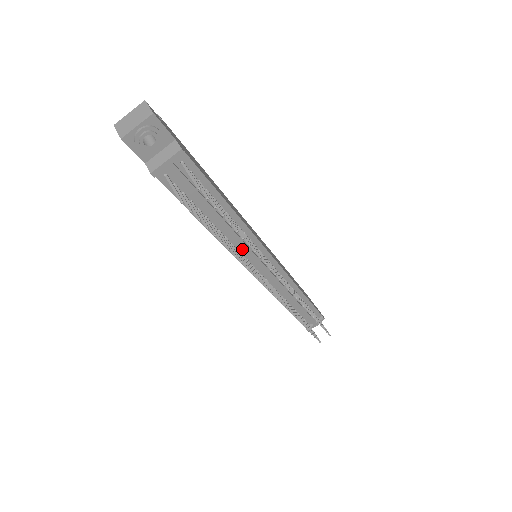
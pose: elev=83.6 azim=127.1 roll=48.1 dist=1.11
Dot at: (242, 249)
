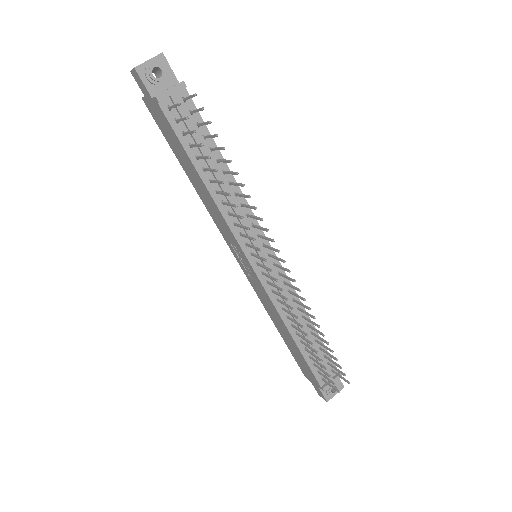
Dot at: occluded
